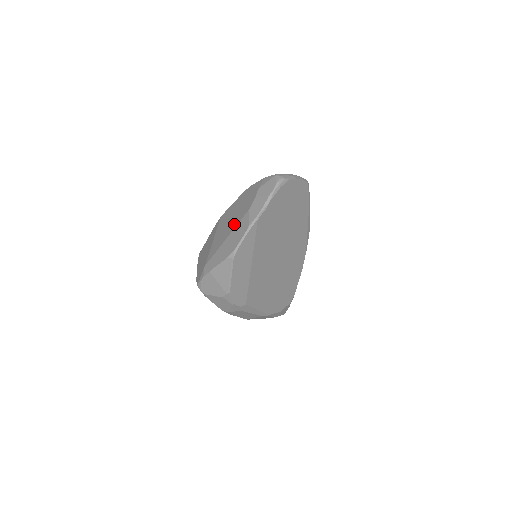
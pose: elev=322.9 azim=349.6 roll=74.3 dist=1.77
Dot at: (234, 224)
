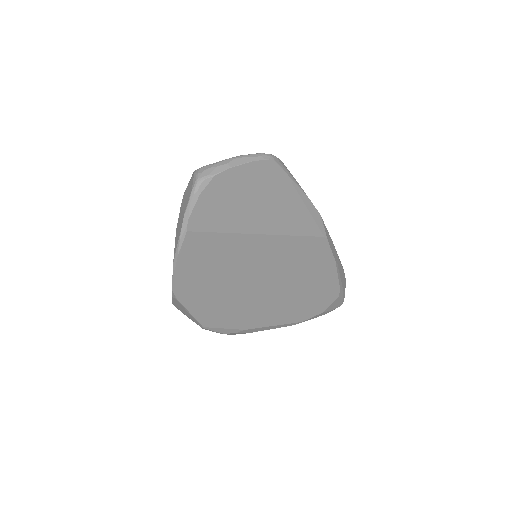
Dot at: occluded
